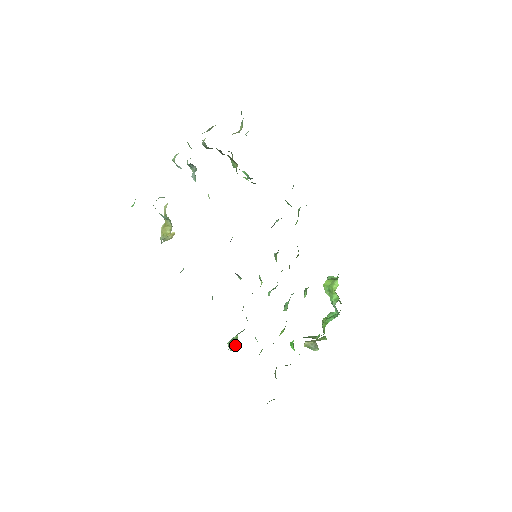
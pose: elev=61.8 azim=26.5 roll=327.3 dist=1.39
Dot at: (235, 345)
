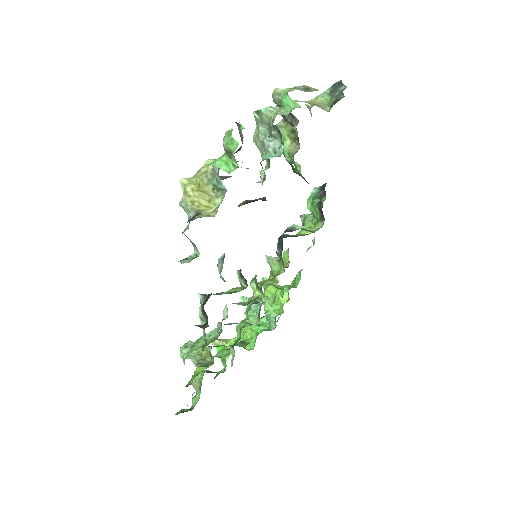
Dot at: (203, 360)
